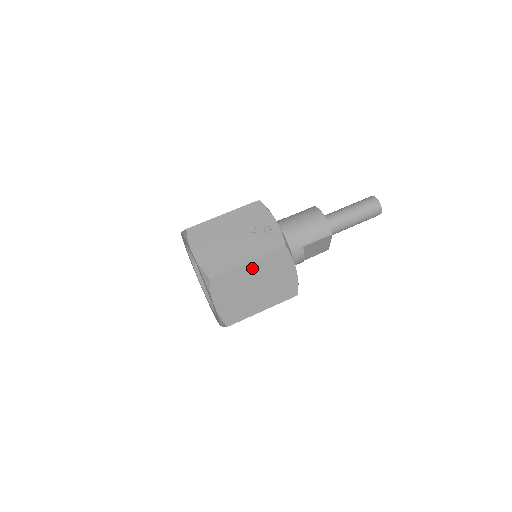
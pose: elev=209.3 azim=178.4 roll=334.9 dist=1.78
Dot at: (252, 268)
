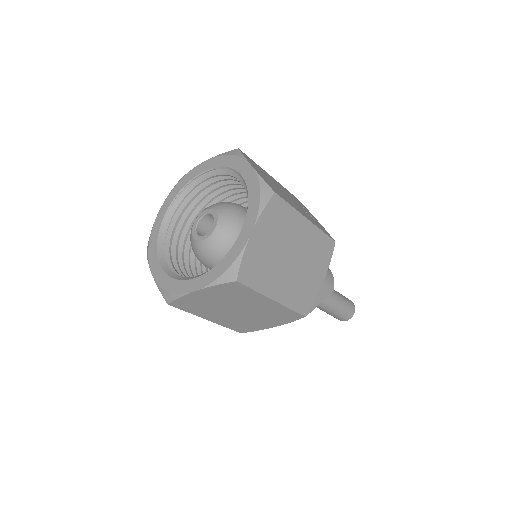
Dot at: (305, 230)
